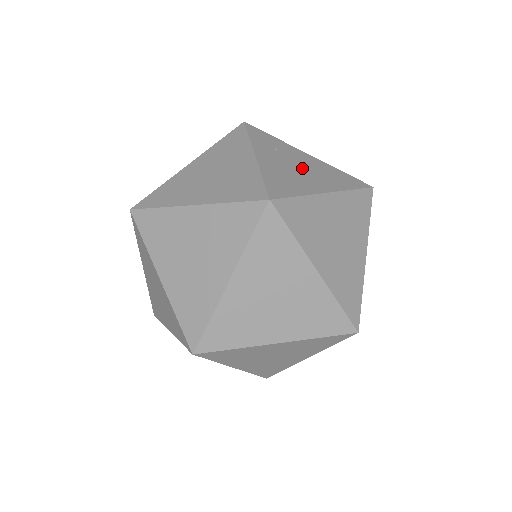
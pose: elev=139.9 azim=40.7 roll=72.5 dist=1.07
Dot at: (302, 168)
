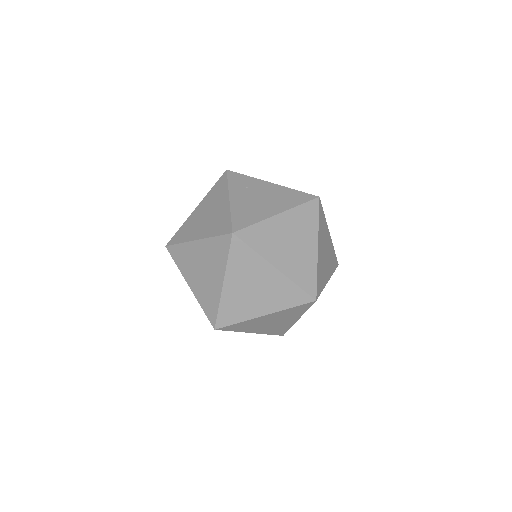
Dot at: (263, 198)
